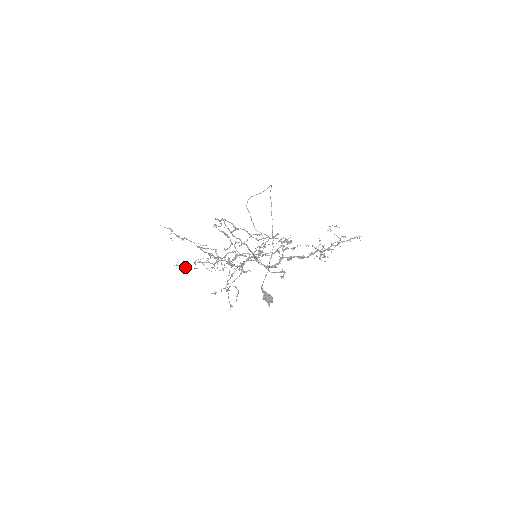
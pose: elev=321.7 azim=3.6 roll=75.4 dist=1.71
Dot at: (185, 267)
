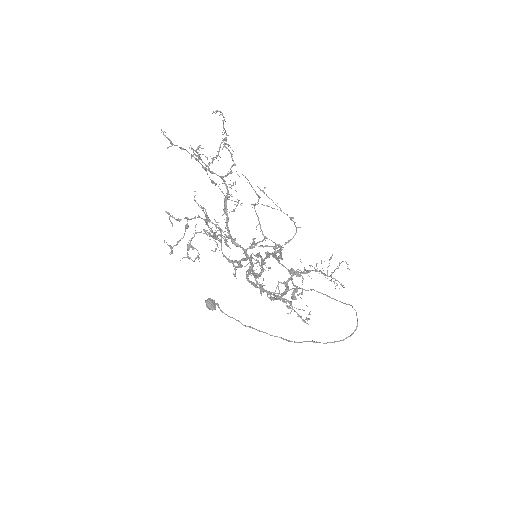
Dot at: (173, 144)
